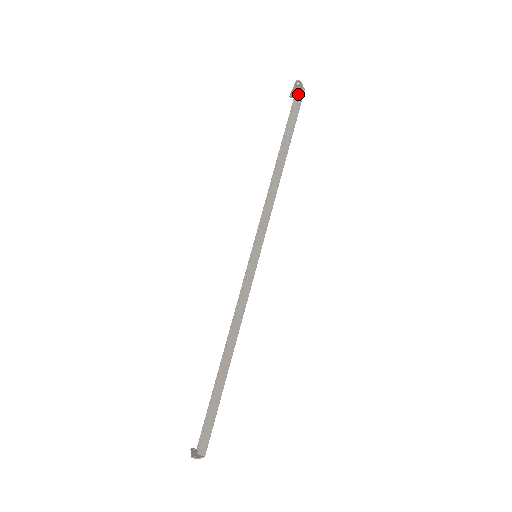
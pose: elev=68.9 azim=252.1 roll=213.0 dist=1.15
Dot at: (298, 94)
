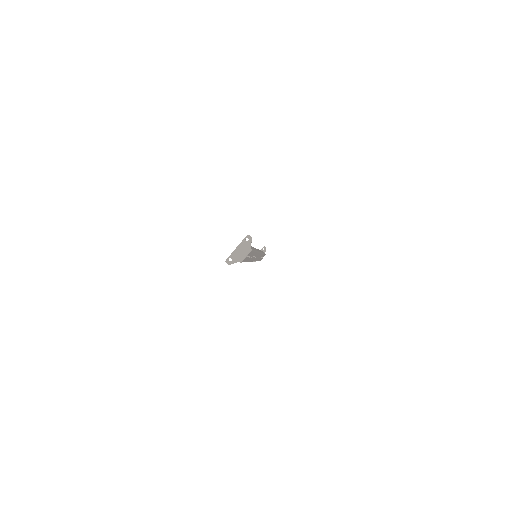
Dot at: occluded
